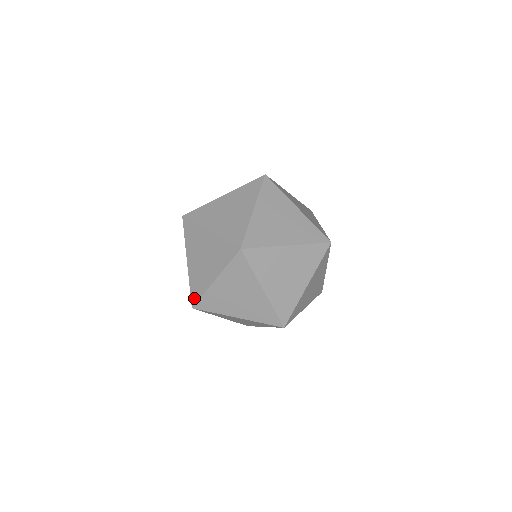
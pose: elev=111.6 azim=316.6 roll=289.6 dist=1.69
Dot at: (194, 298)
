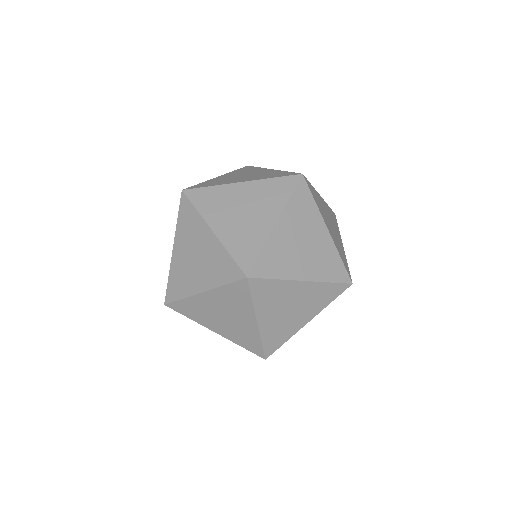
Dot at: (170, 296)
